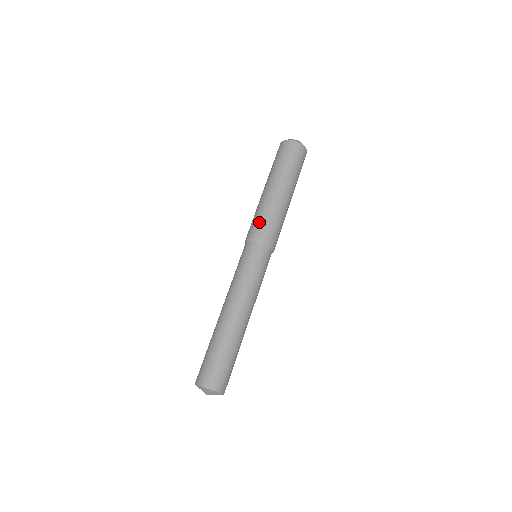
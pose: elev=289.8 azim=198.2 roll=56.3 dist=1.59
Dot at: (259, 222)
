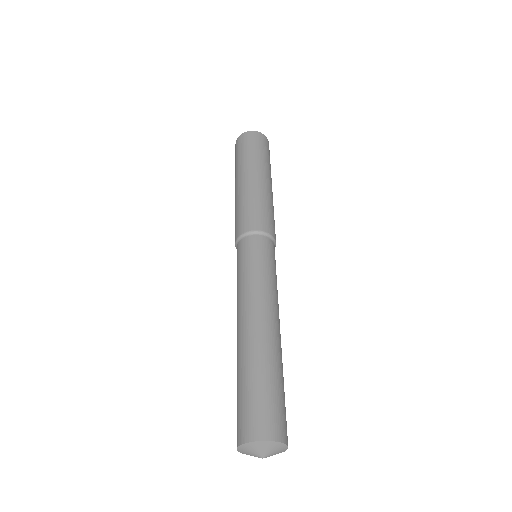
Dot at: (237, 219)
